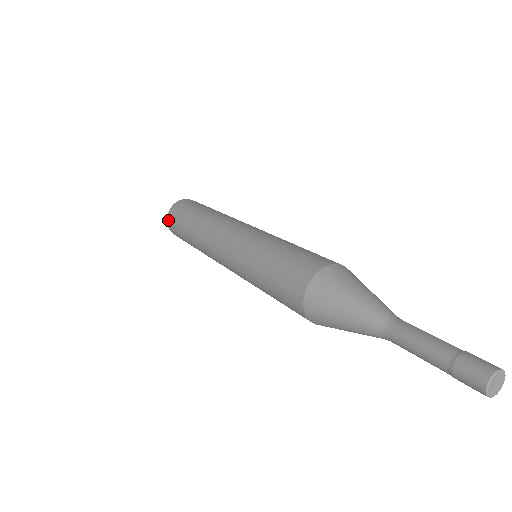
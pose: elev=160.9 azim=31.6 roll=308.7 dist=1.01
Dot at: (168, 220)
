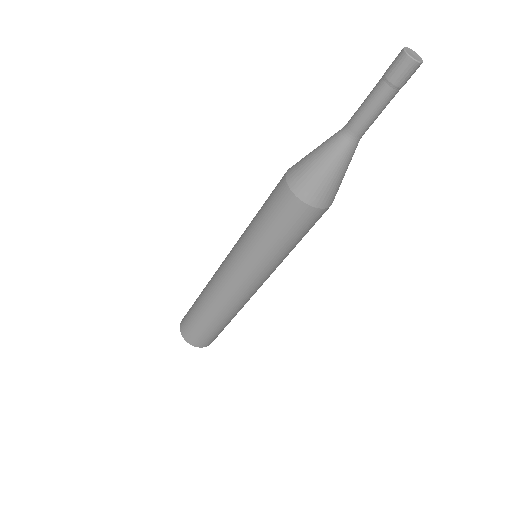
Dot at: (181, 322)
